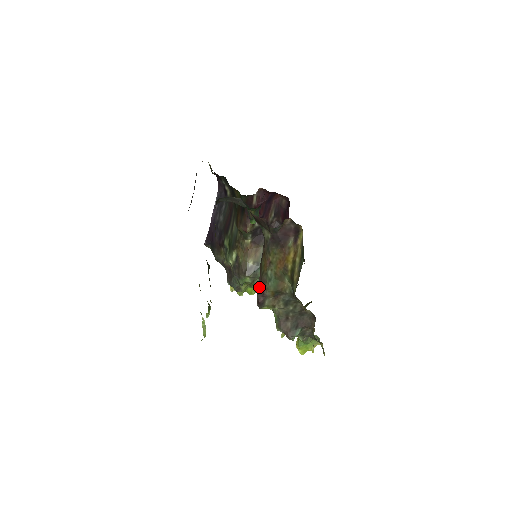
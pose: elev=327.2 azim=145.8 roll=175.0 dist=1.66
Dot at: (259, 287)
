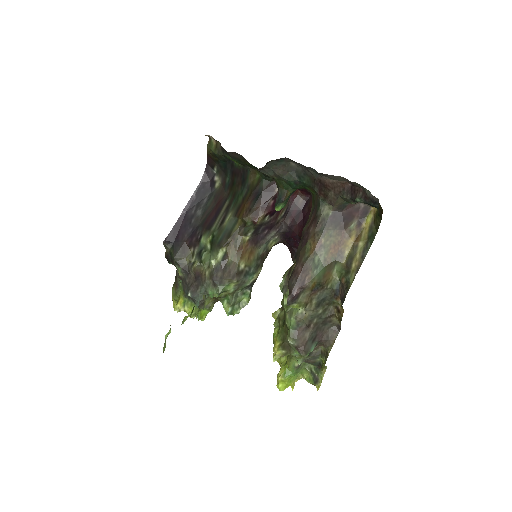
Dot at: (297, 276)
